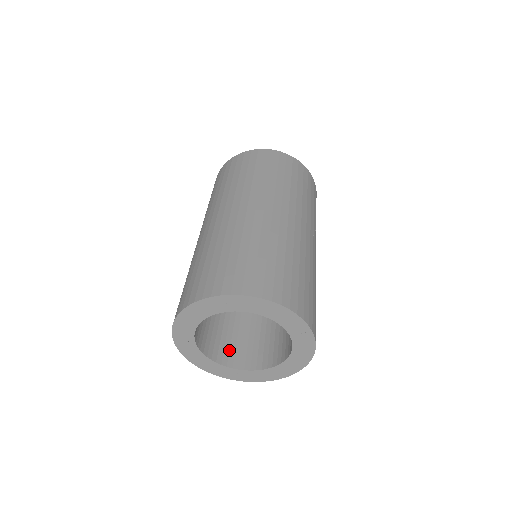
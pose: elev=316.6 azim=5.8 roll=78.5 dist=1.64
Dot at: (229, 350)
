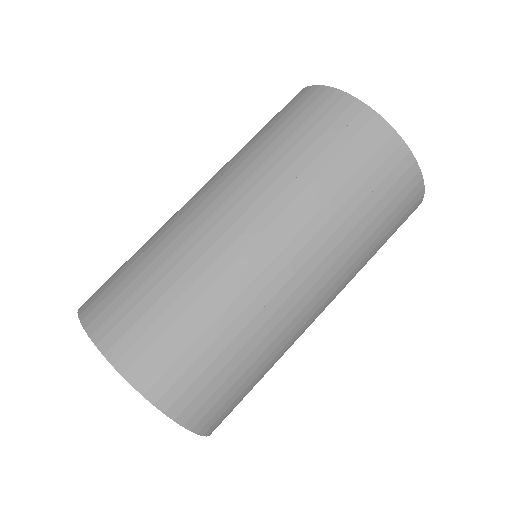
Dot at: occluded
